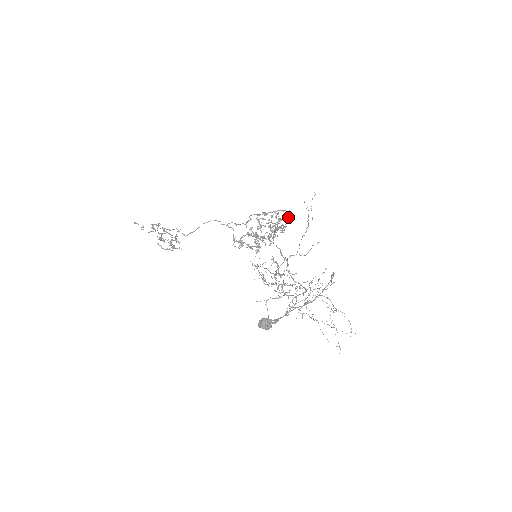
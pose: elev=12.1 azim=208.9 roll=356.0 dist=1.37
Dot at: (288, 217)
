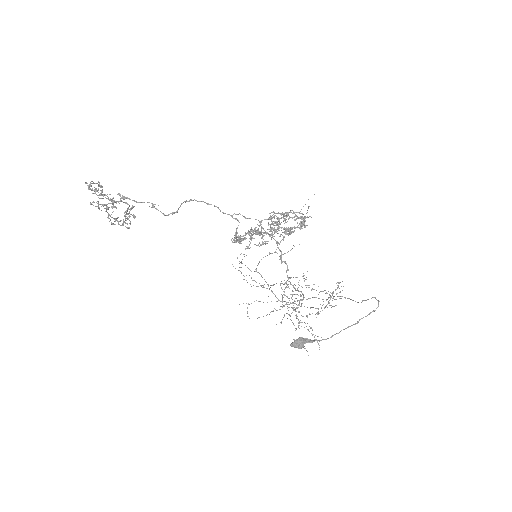
Dot at: occluded
